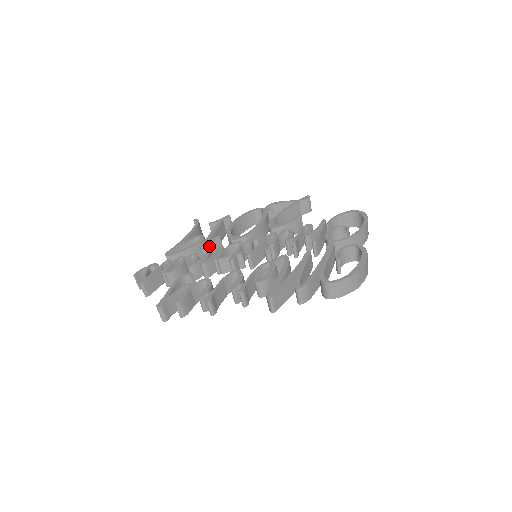
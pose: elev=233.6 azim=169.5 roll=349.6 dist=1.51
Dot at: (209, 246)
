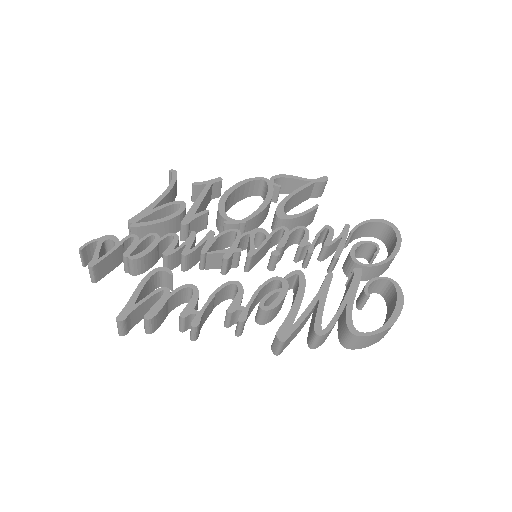
Dot at: (192, 223)
